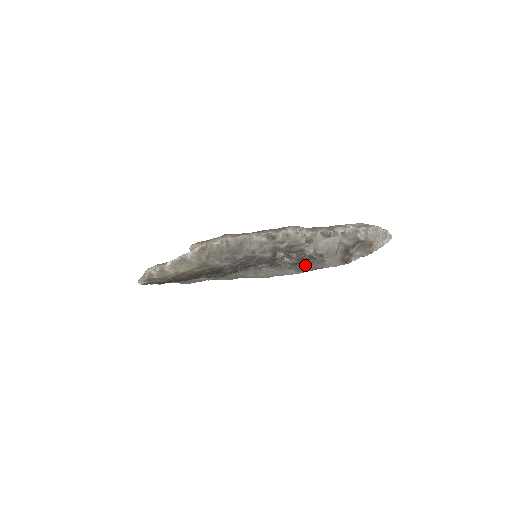
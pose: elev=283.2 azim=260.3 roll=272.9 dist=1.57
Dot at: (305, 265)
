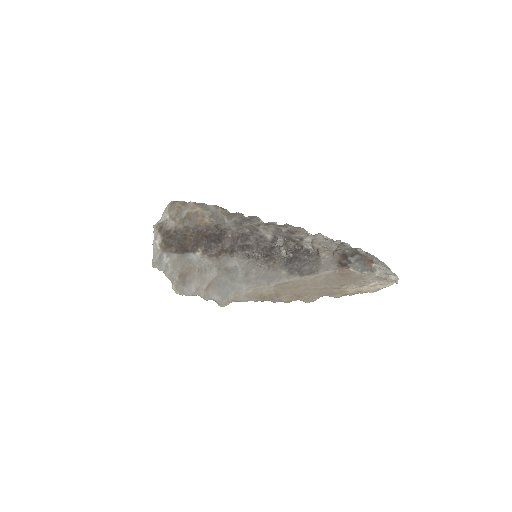
Dot at: (299, 265)
